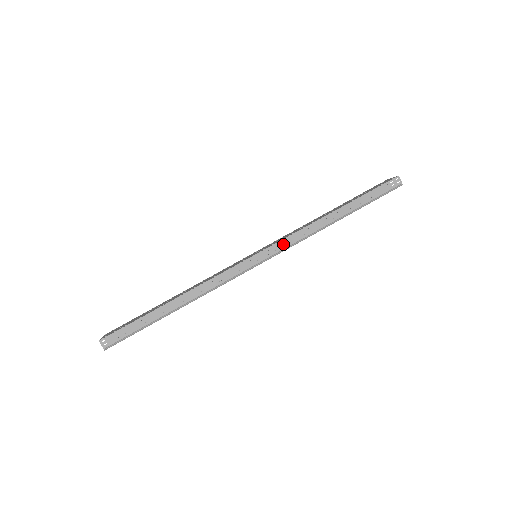
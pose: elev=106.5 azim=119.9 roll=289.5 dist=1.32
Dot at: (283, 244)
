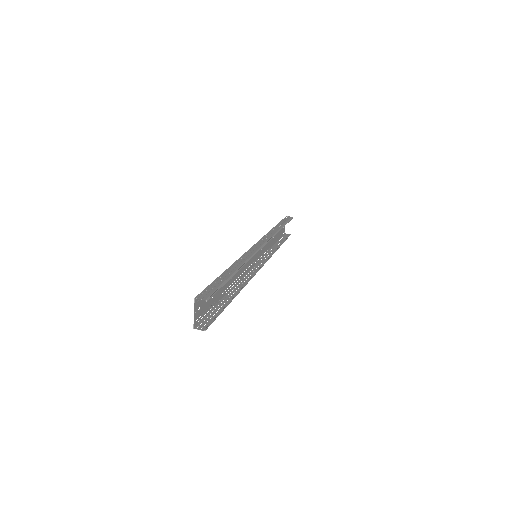
Dot at: (264, 239)
